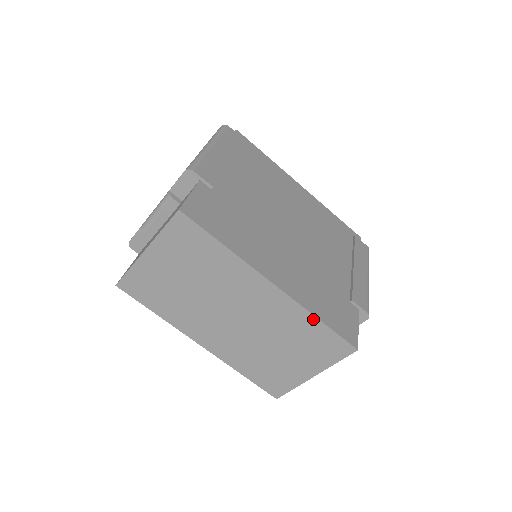
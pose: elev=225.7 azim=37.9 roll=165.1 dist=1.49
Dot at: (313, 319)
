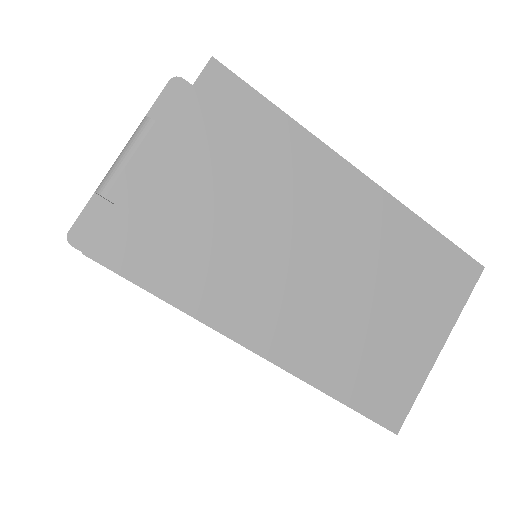
Dot at: (422, 227)
